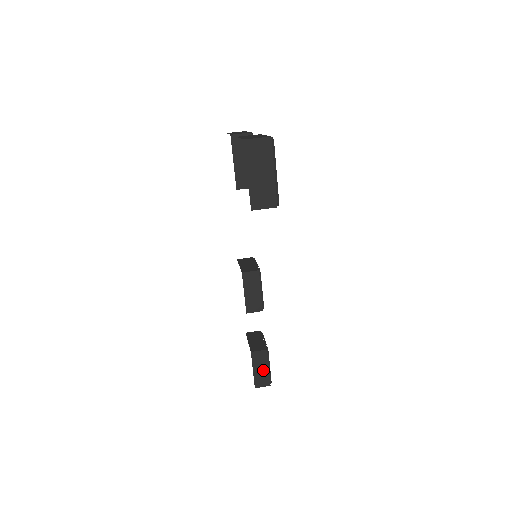
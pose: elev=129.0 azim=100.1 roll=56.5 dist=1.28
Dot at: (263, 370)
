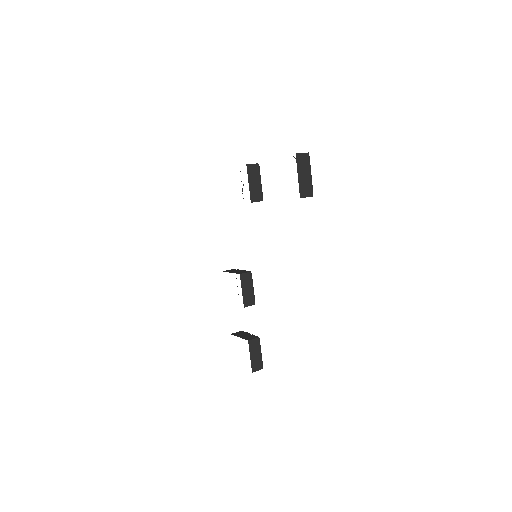
Dot at: (257, 356)
